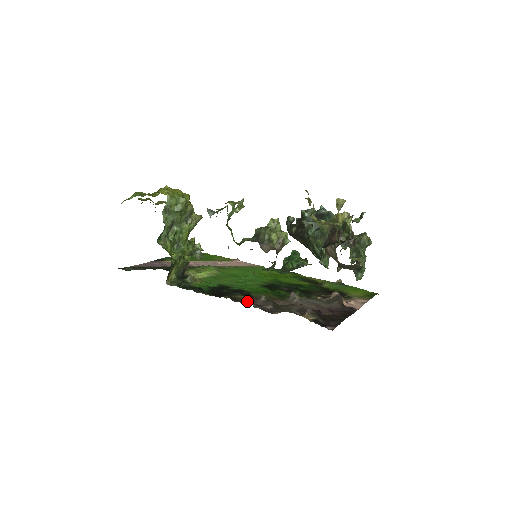
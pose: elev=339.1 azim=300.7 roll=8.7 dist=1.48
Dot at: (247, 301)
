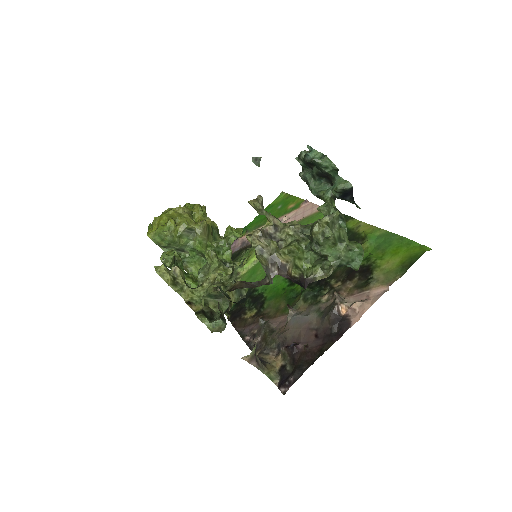
Dot at: (249, 326)
